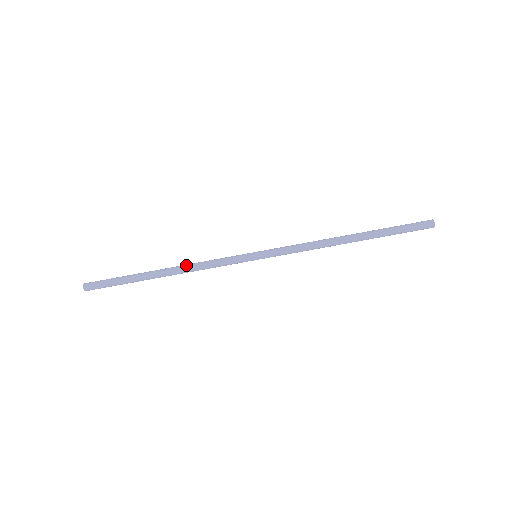
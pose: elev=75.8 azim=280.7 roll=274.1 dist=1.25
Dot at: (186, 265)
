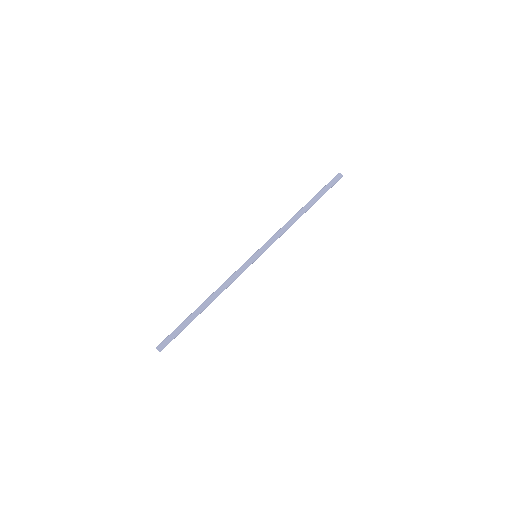
Dot at: occluded
